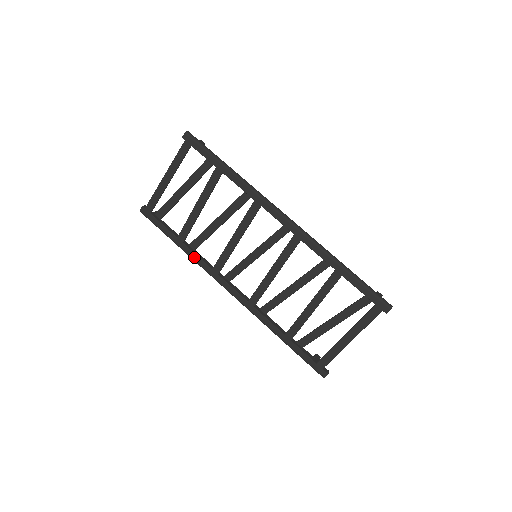
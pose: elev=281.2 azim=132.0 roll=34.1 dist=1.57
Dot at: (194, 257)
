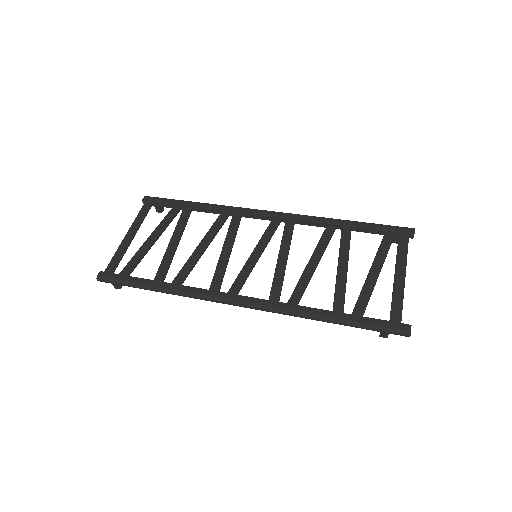
Dot at: (181, 289)
